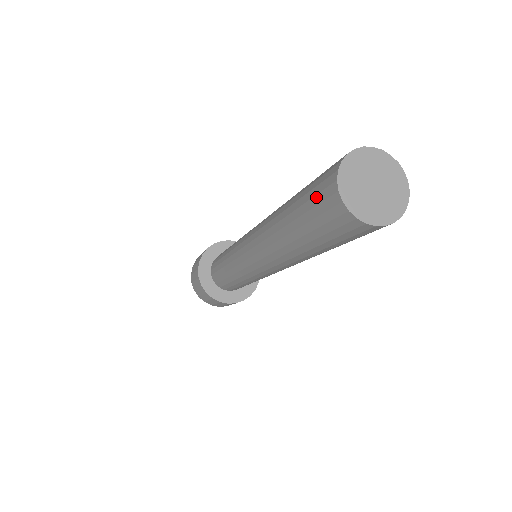
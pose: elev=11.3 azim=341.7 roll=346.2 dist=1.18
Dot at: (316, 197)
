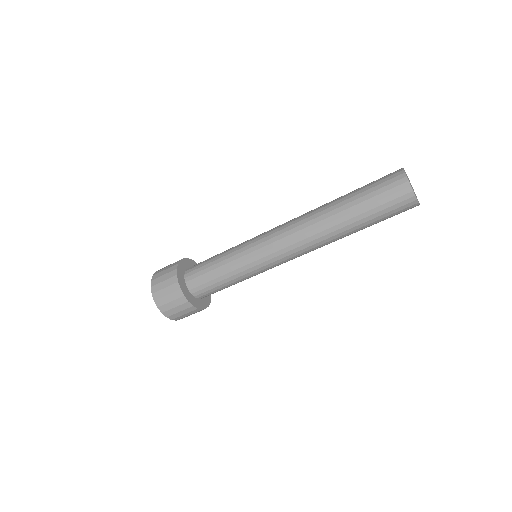
Dot at: (387, 192)
